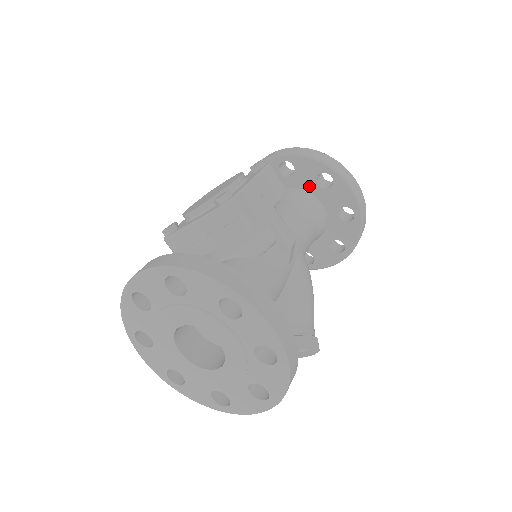
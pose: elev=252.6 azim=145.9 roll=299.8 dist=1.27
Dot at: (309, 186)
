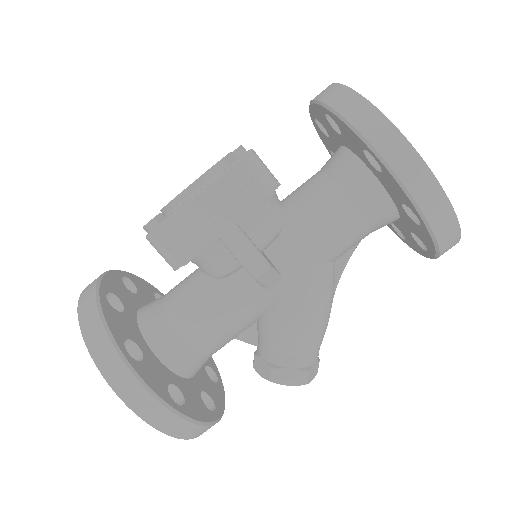
Dot at: (362, 157)
